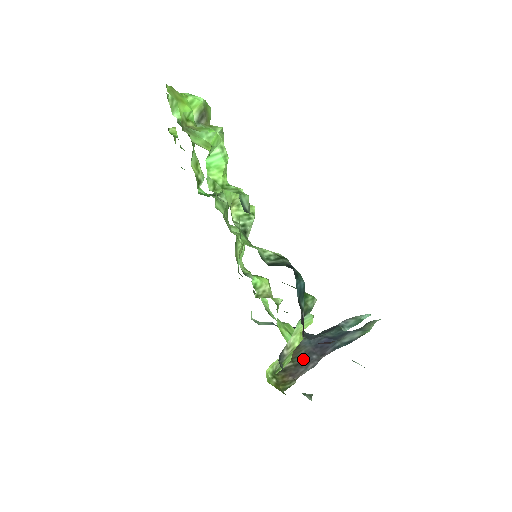
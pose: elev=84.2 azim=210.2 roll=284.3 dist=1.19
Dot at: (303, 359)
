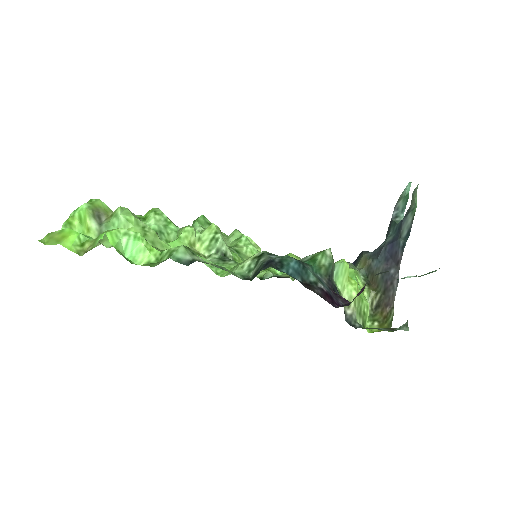
Dot at: (385, 282)
